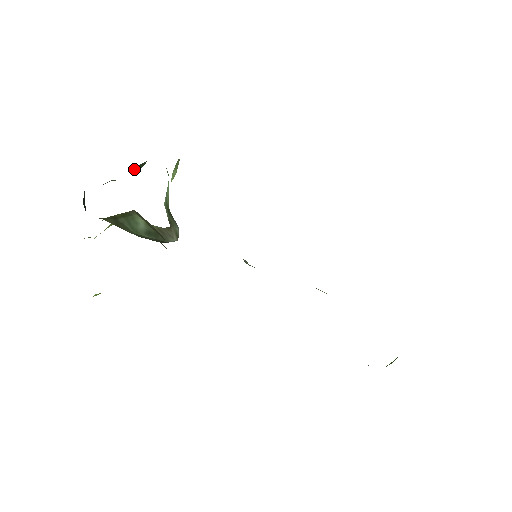
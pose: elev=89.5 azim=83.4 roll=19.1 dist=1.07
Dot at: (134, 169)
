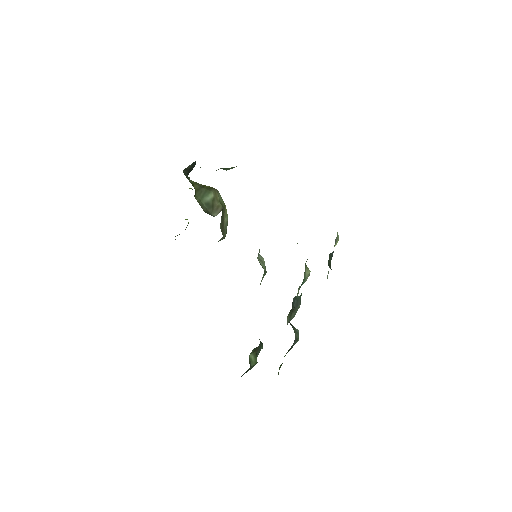
Dot at: (221, 168)
